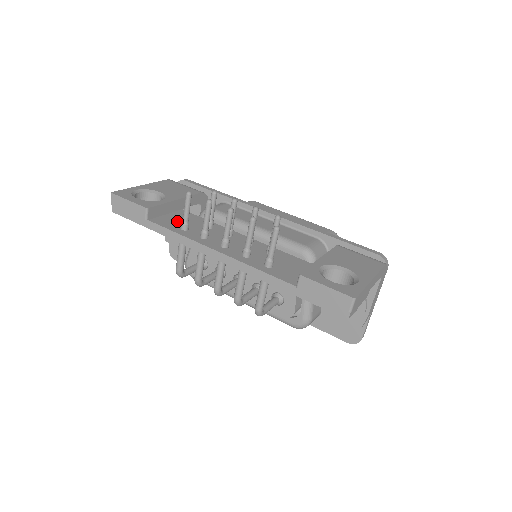
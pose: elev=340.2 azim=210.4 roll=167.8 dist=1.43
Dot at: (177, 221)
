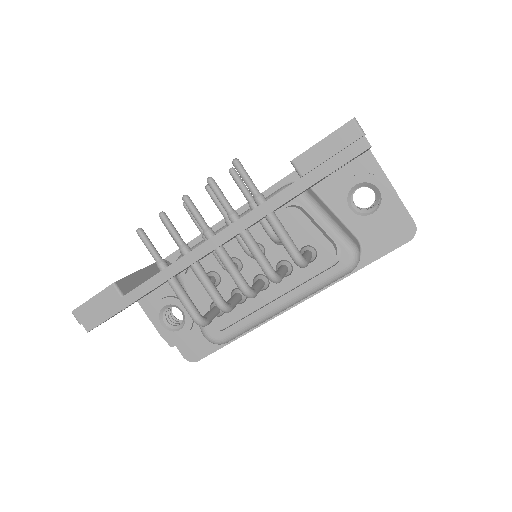
Dot at: occluded
